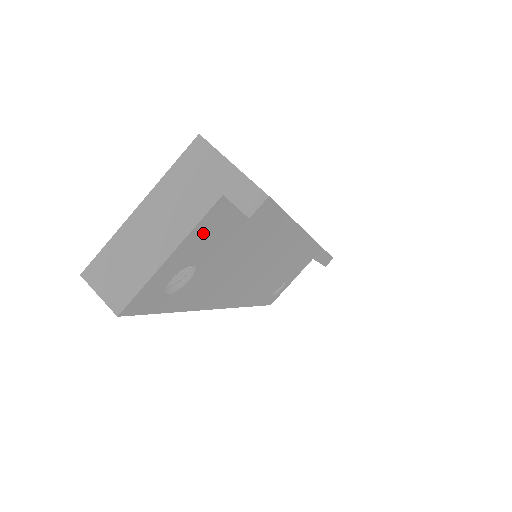
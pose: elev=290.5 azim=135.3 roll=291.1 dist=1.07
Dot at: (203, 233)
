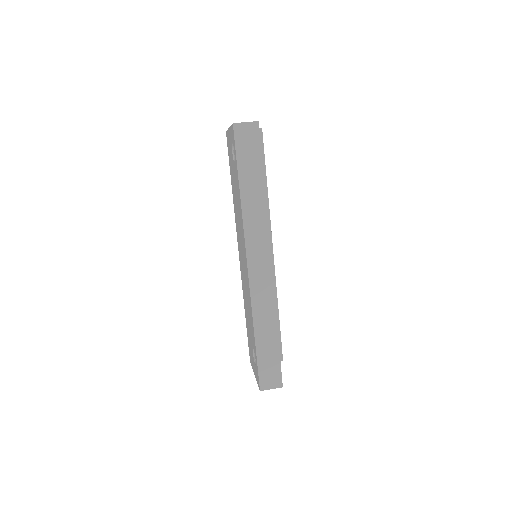
Dot at: occluded
